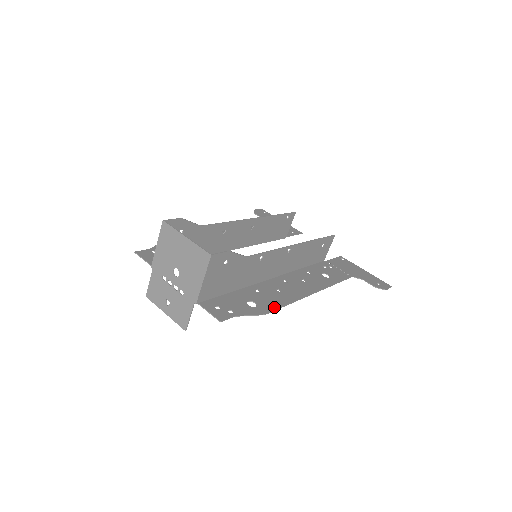
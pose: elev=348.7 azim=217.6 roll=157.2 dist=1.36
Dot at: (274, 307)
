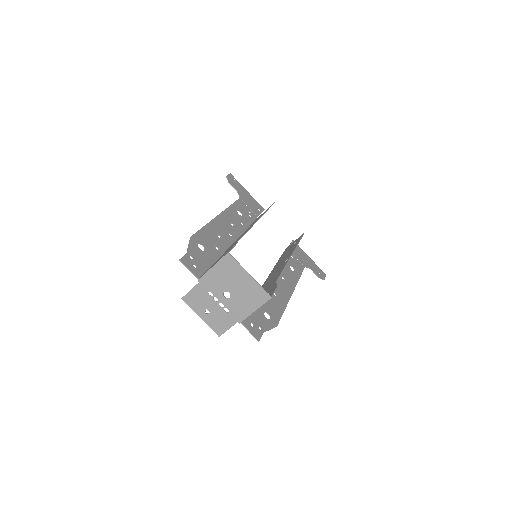
Dot at: (279, 316)
